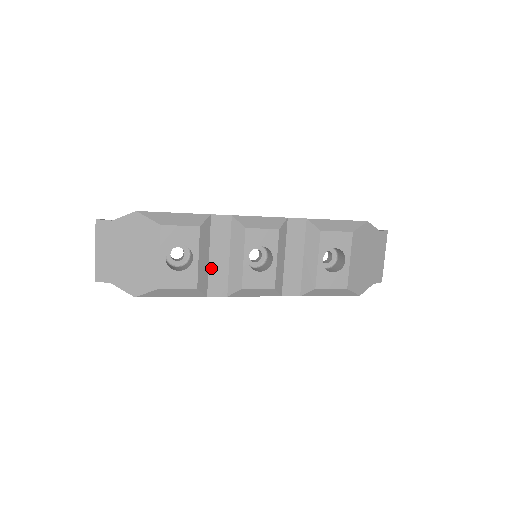
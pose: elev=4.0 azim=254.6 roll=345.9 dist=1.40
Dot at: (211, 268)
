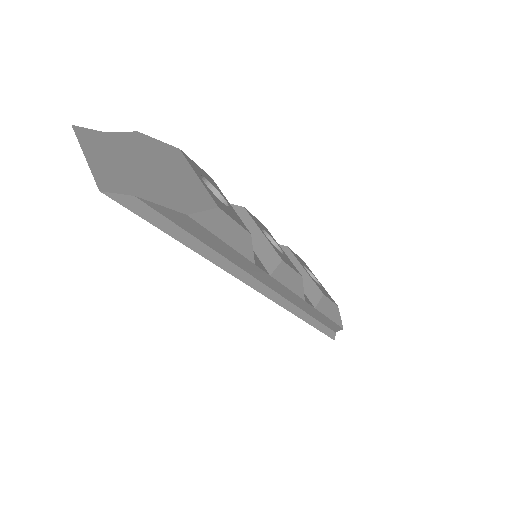
Dot at: occluded
